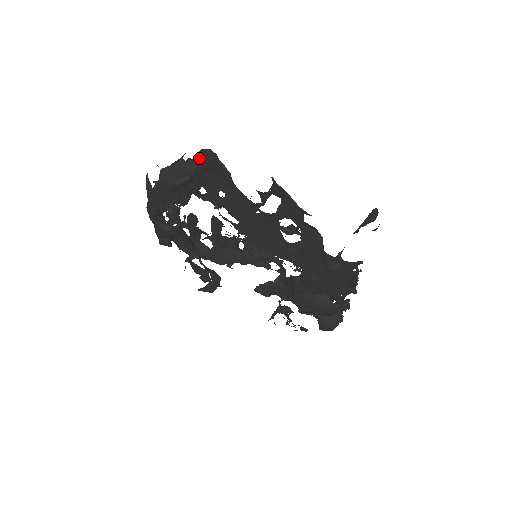
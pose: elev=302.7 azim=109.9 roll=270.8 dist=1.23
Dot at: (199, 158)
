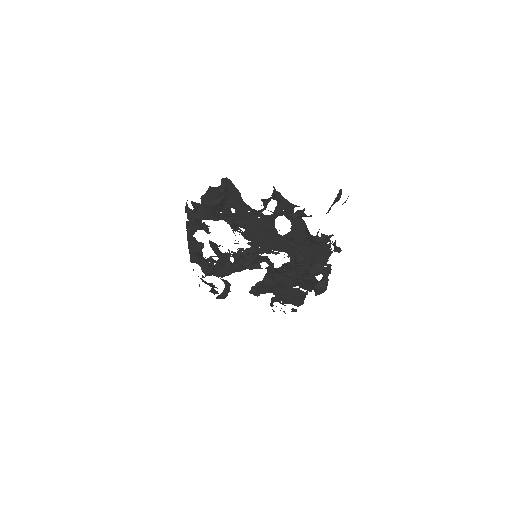
Dot at: (223, 184)
